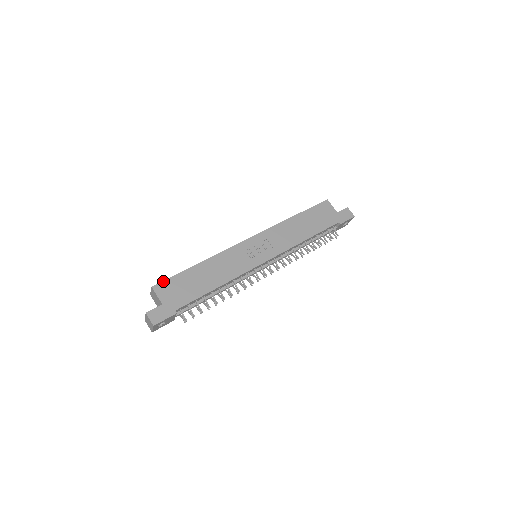
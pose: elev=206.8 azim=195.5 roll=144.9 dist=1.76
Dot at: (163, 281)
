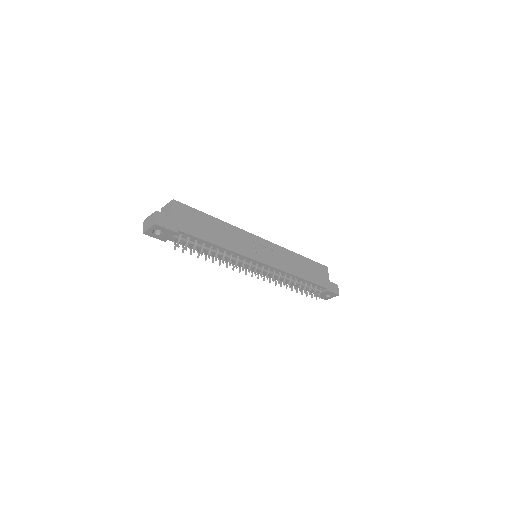
Dot at: (184, 204)
